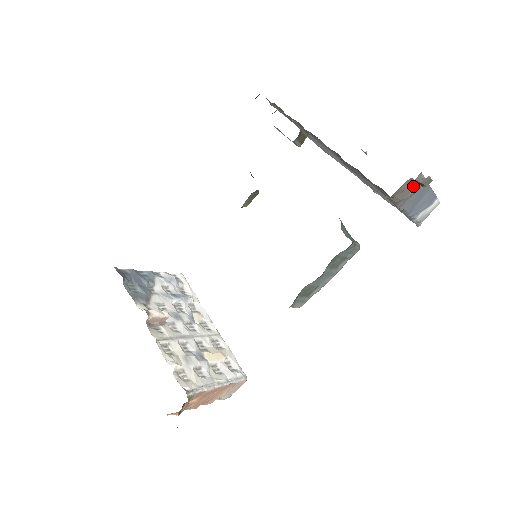
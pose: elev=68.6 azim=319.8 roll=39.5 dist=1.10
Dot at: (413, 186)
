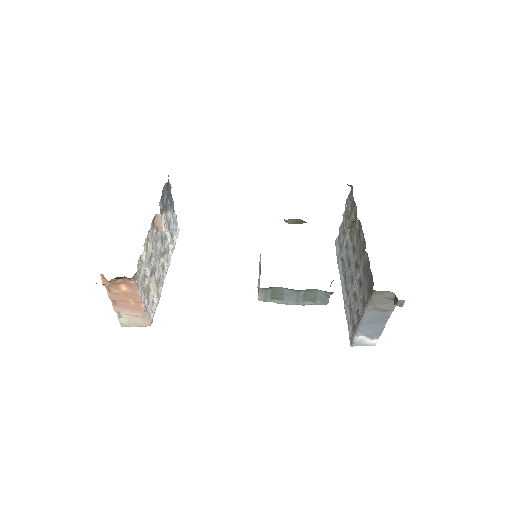
Dot at: (387, 303)
